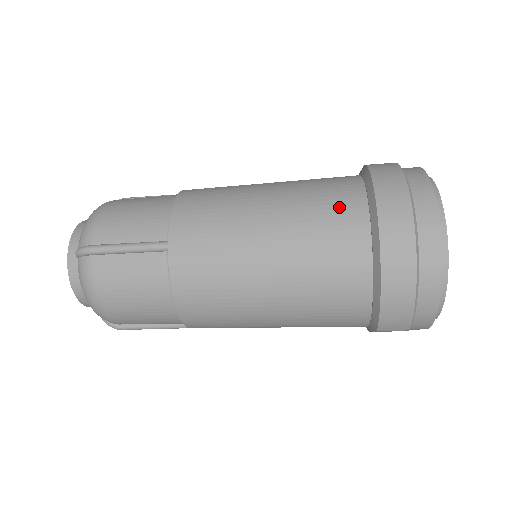
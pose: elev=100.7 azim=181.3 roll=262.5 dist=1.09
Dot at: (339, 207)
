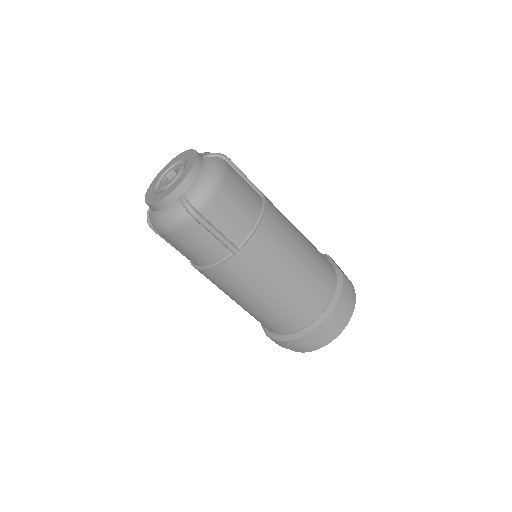
Dot at: (316, 300)
